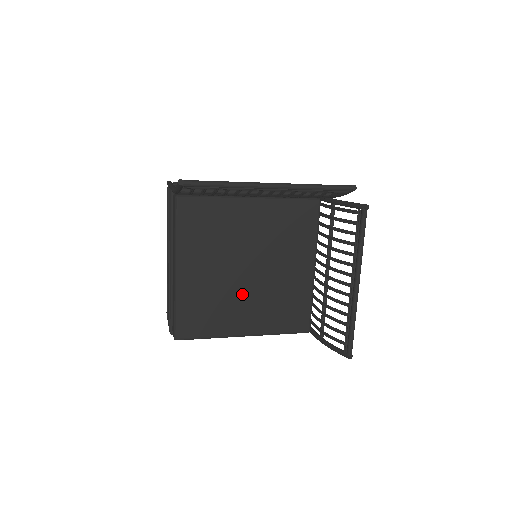
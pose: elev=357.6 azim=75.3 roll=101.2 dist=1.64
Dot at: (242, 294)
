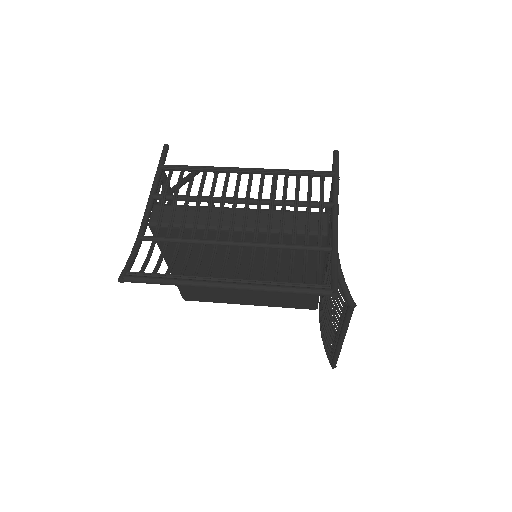
Dot at: occluded
